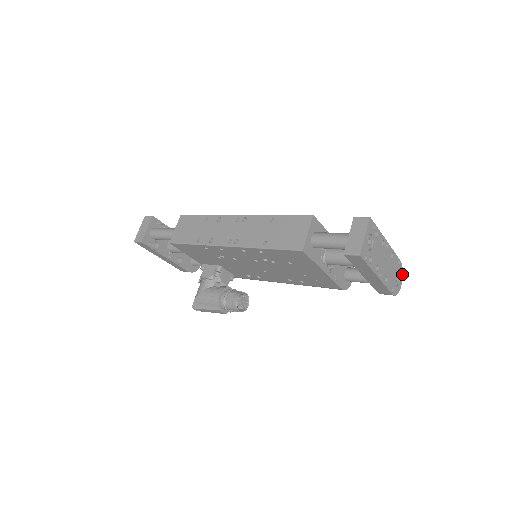
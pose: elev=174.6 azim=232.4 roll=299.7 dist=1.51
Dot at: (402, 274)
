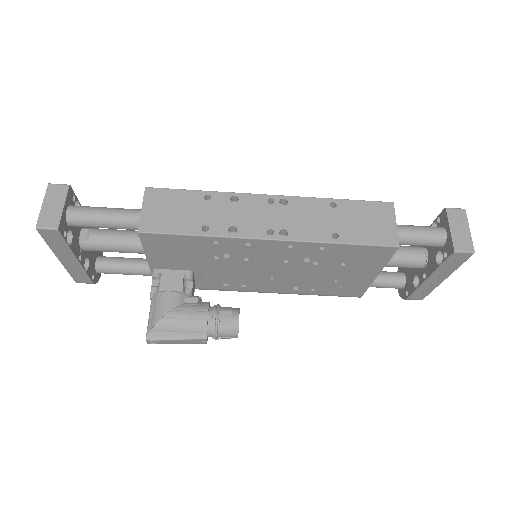
Dot at: occluded
